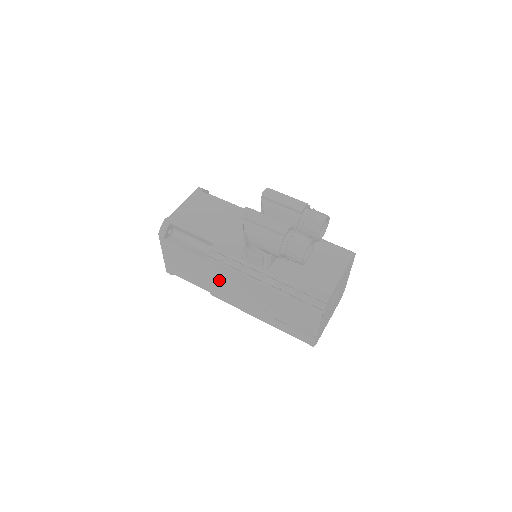
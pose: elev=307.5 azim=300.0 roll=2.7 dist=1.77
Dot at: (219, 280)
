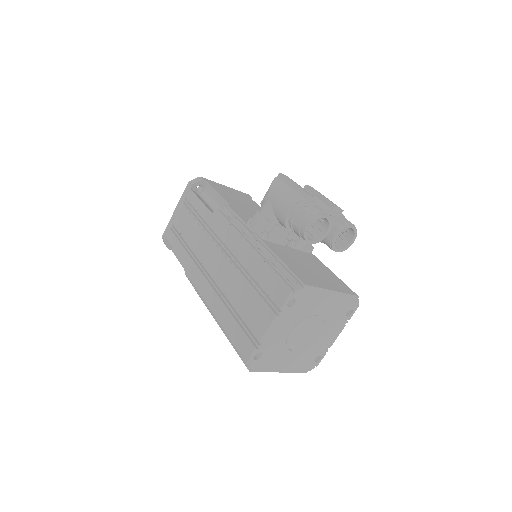
Dot at: (206, 243)
